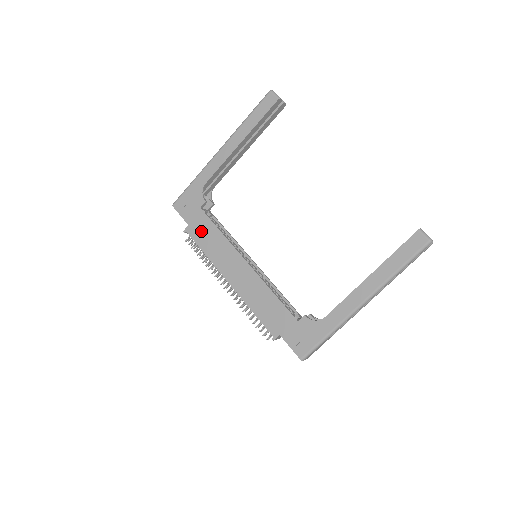
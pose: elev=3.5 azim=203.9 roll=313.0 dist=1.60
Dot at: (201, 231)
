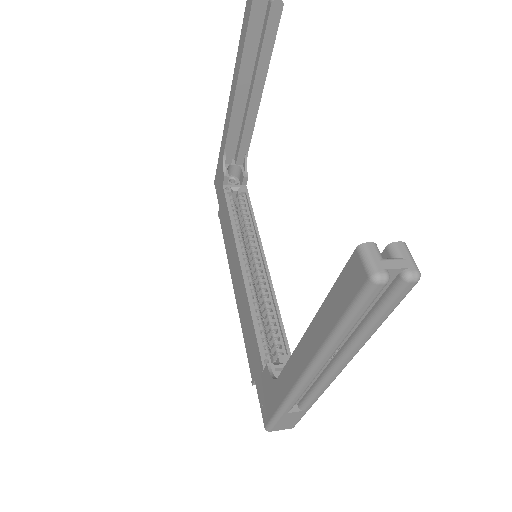
Dot at: (223, 216)
